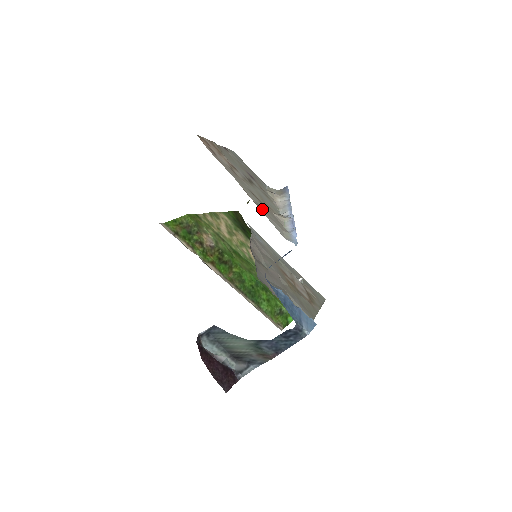
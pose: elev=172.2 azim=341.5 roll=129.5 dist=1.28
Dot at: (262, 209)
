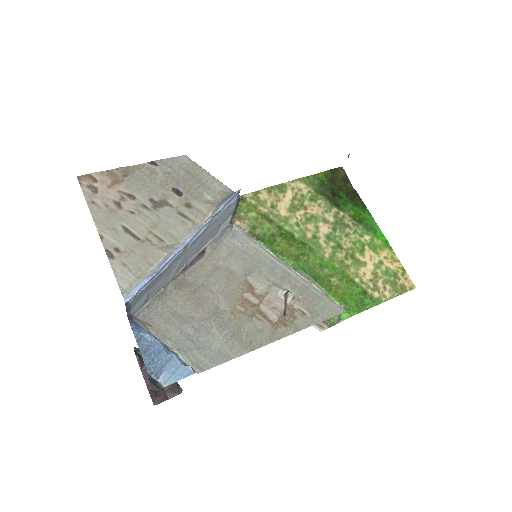
Dot at: (116, 254)
